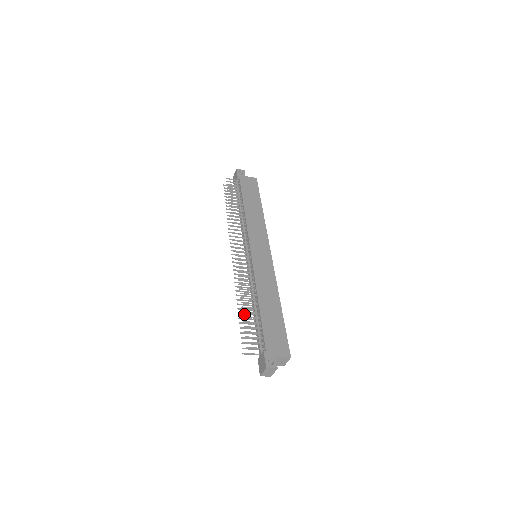
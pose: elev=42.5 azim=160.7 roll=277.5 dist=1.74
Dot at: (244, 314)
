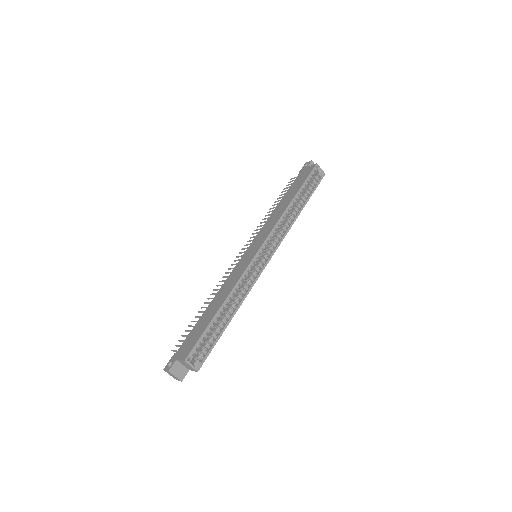
Dot at: occluded
